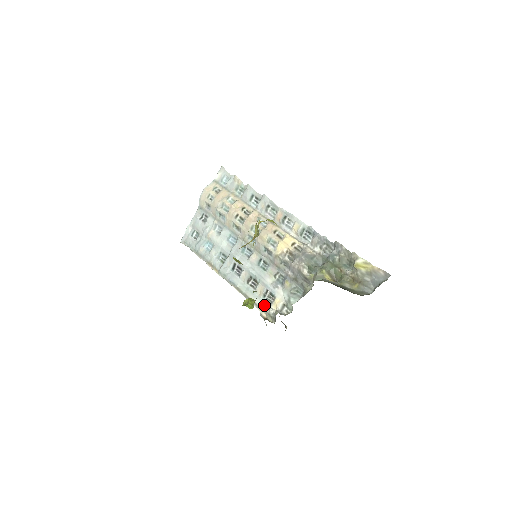
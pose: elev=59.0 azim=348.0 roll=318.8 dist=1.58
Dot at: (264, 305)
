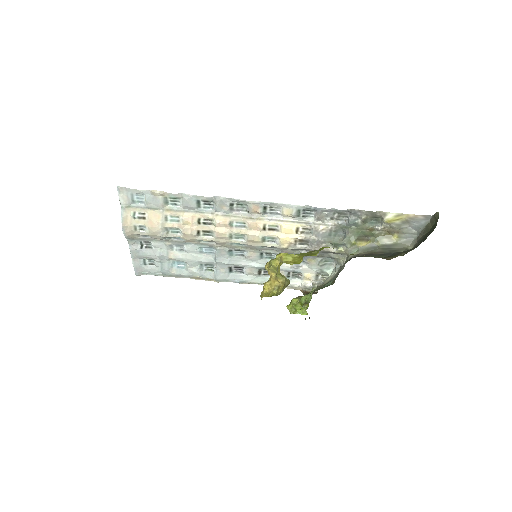
Dot at: (294, 284)
